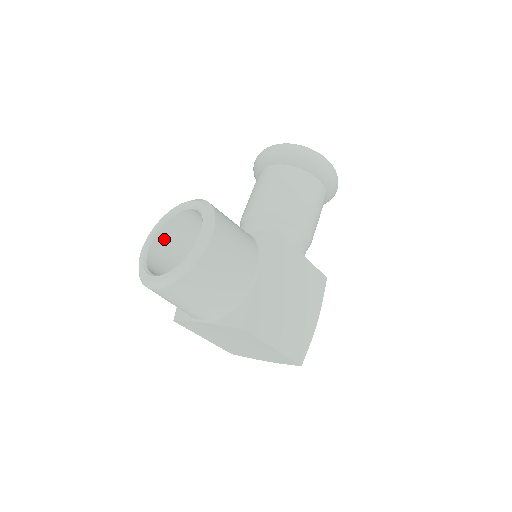
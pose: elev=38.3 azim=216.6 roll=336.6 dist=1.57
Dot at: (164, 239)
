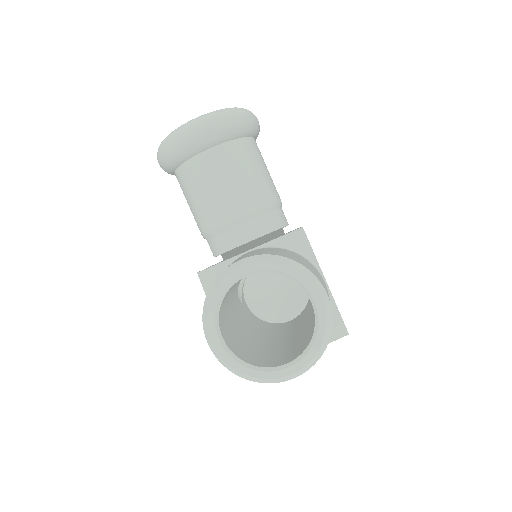
Dot at: (221, 322)
